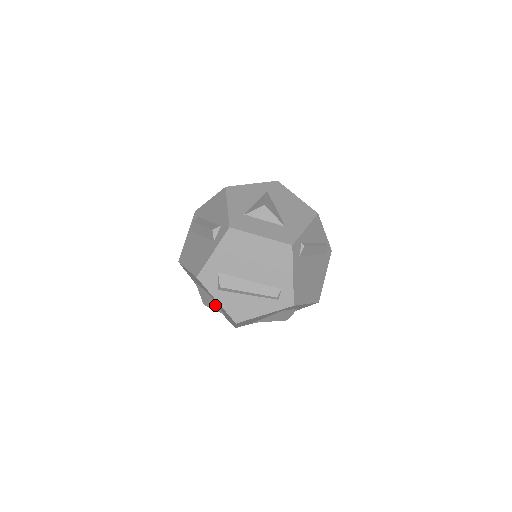
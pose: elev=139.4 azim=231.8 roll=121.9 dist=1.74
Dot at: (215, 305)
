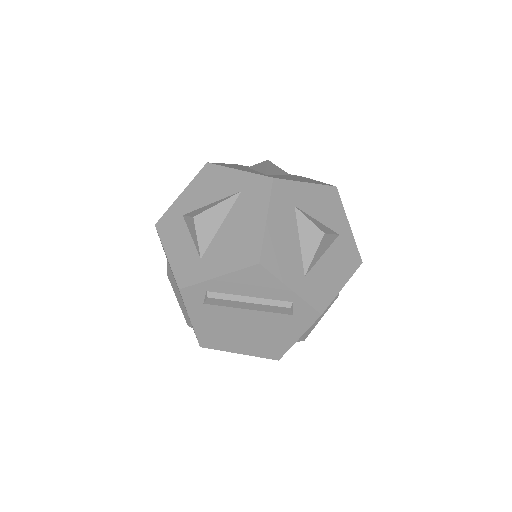
Dot at: occluded
